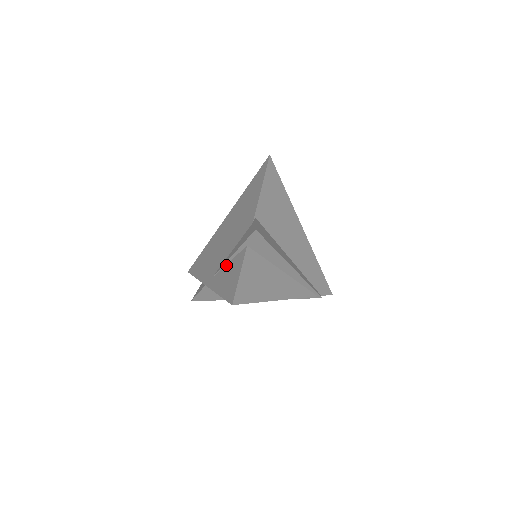
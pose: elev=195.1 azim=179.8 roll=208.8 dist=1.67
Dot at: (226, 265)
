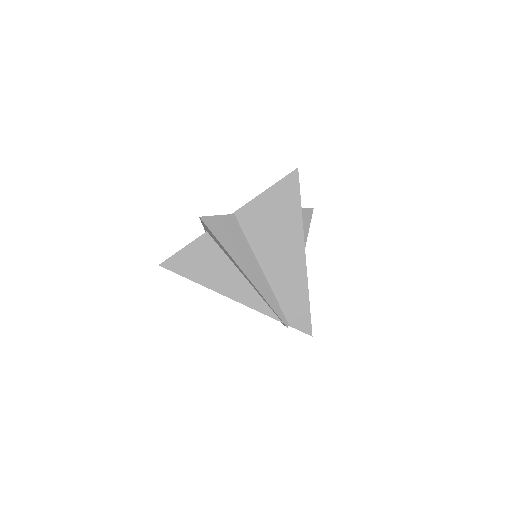
Dot at: occluded
